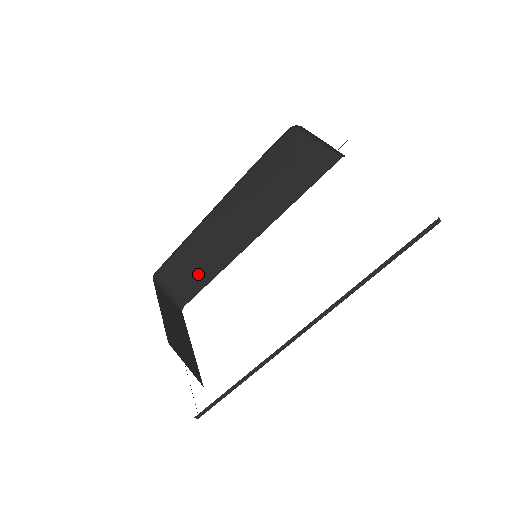
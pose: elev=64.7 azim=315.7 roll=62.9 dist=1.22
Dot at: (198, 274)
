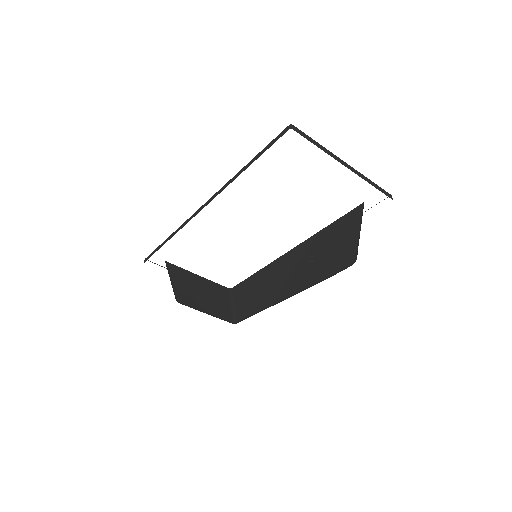
Dot at: occluded
